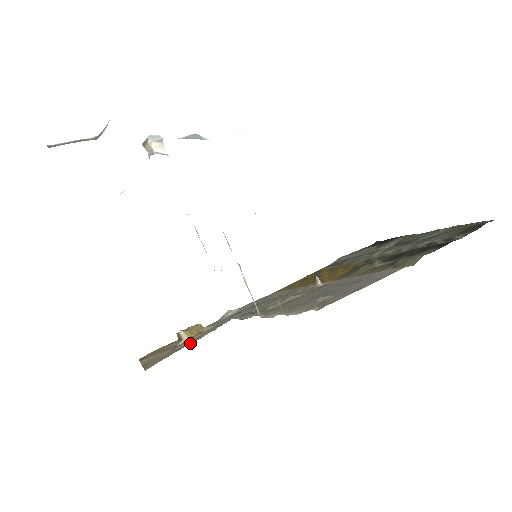
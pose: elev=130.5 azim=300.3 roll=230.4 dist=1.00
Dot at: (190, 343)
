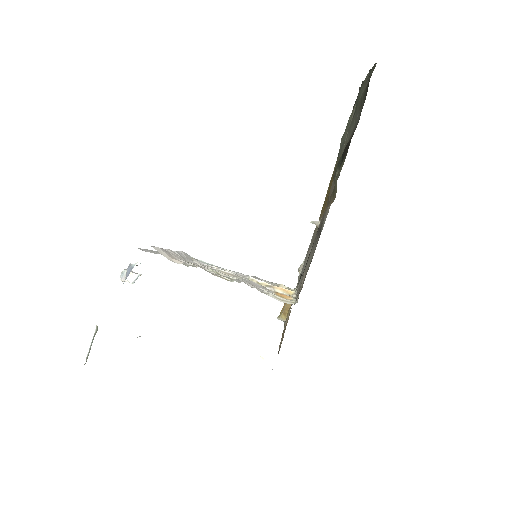
Dot at: (284, 329)
